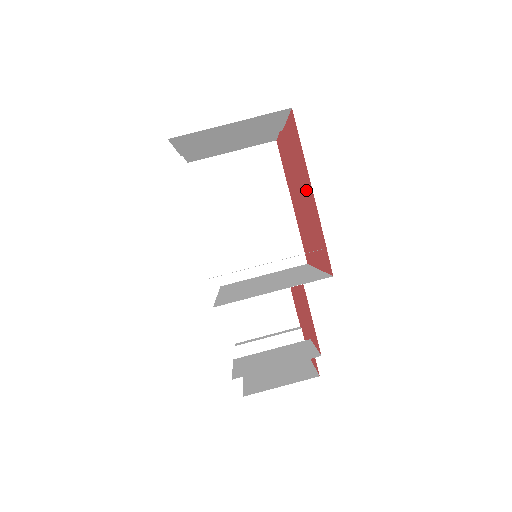
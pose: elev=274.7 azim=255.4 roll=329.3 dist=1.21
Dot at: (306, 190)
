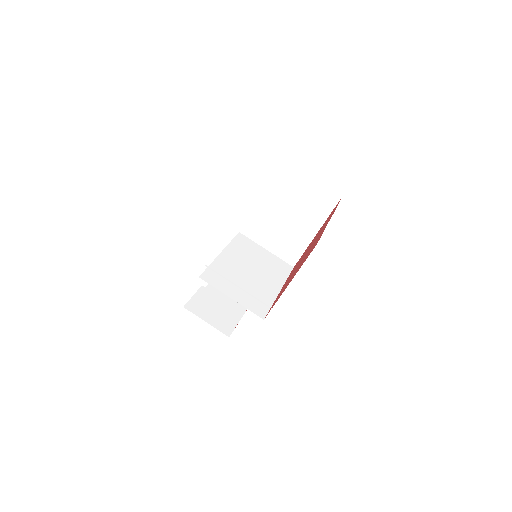
Dot at: occluded
